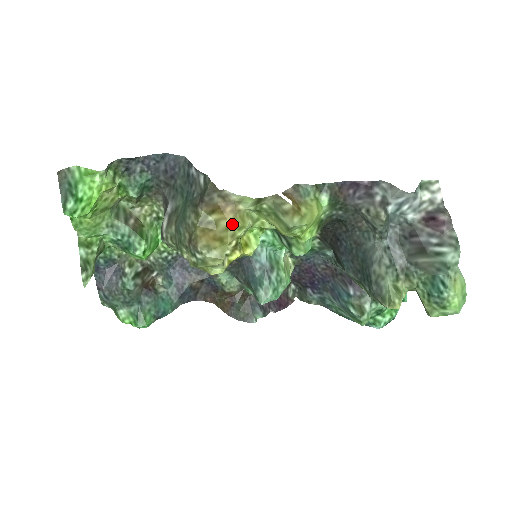
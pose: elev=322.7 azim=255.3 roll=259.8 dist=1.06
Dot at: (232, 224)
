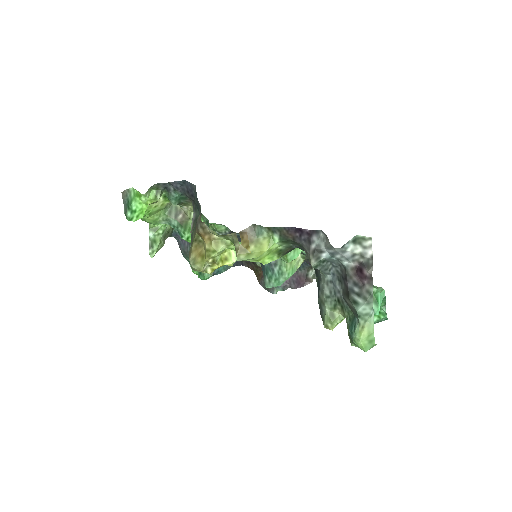
Dot at: (208, 248)
